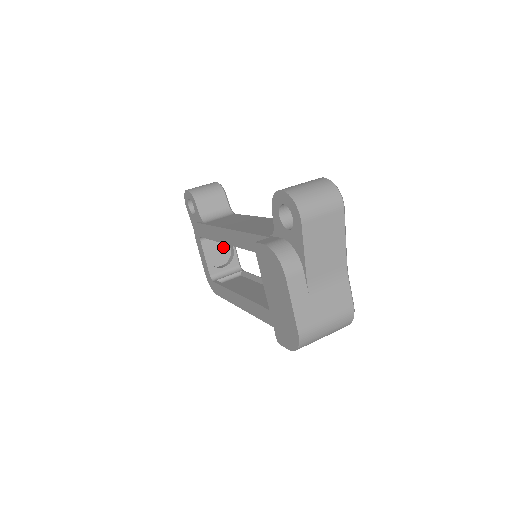
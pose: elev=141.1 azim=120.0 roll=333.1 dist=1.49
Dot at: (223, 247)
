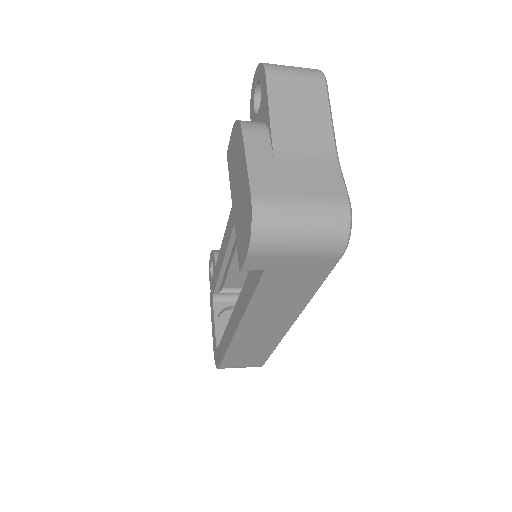
Dot at: occluded
